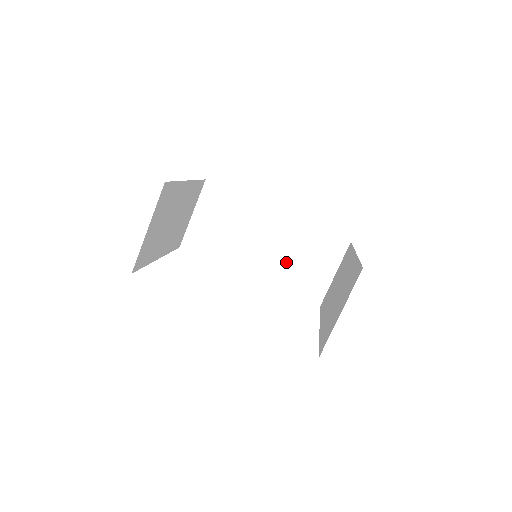
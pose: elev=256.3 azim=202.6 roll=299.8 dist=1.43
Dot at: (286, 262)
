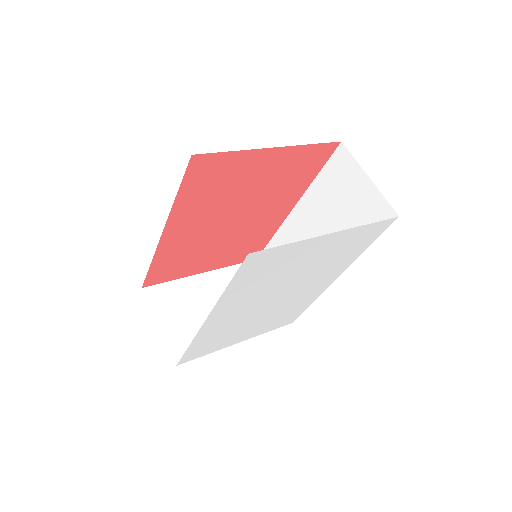
Dot at: (337, 228)
